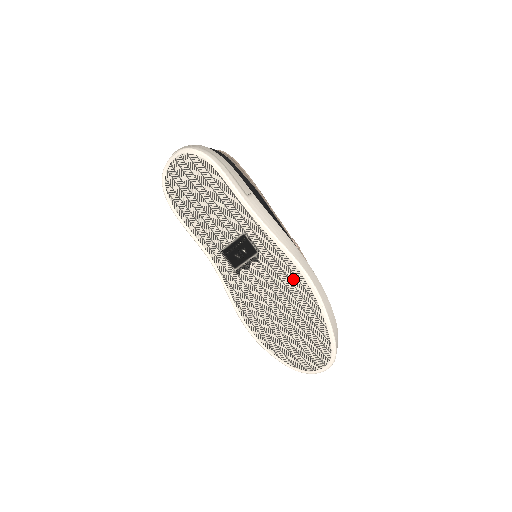
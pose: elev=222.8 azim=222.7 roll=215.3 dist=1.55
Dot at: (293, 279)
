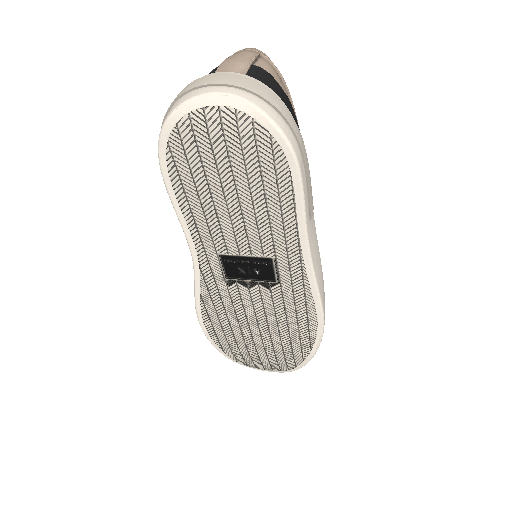
Dot at: (302, 320)
